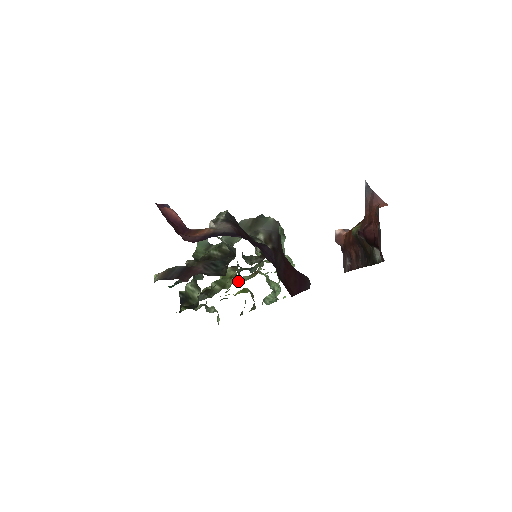
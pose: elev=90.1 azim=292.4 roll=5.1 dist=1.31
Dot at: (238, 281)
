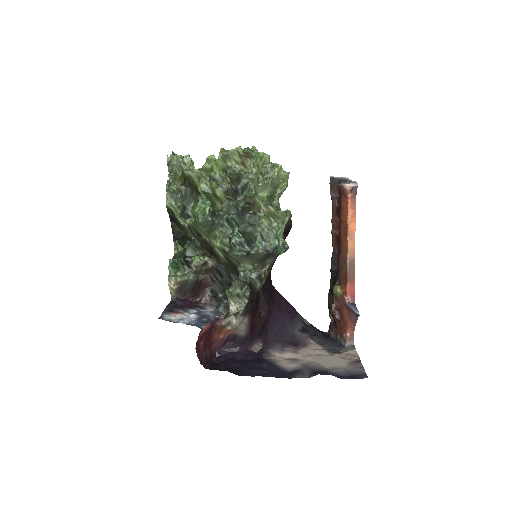
Dot at: (226, 180)
